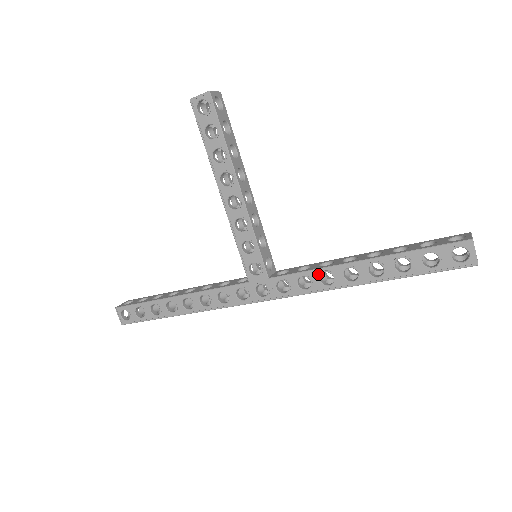
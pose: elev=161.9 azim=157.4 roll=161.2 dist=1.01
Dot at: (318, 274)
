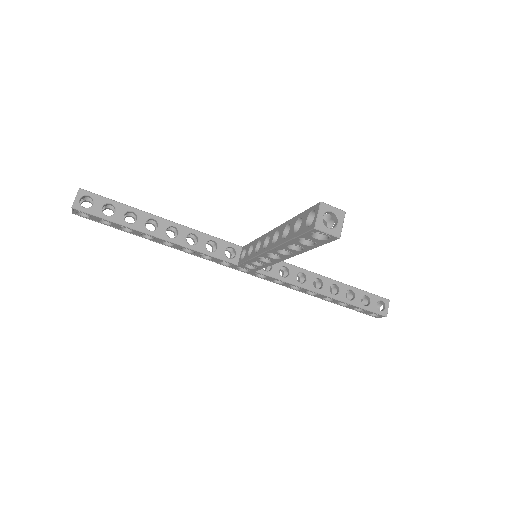
Dot at: (293, 285)
